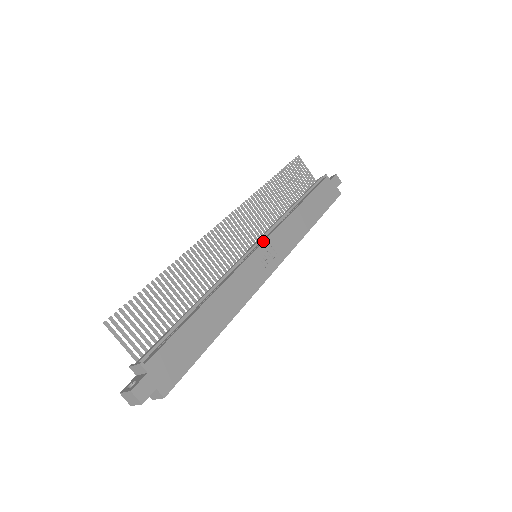
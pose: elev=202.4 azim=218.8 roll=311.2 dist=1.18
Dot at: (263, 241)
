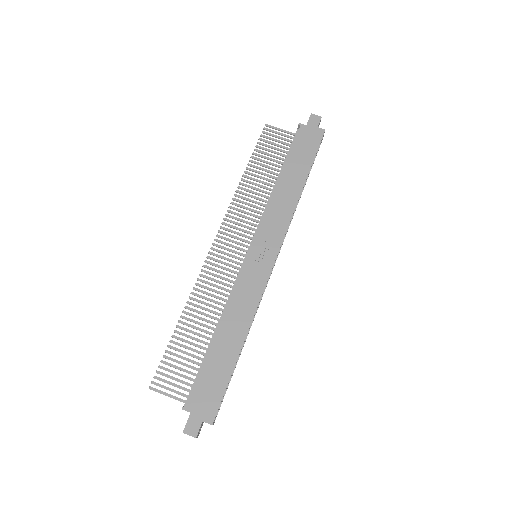
Dot at: occluded
